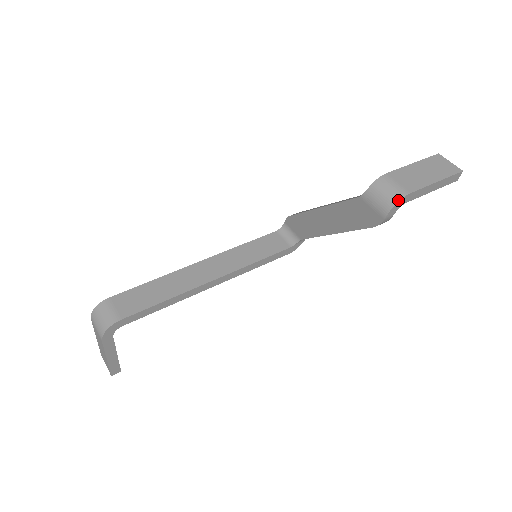
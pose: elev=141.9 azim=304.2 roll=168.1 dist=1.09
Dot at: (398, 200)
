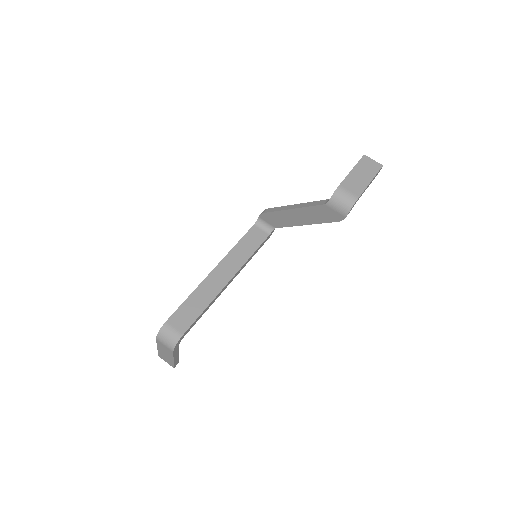
Dot at: (353, 205)
